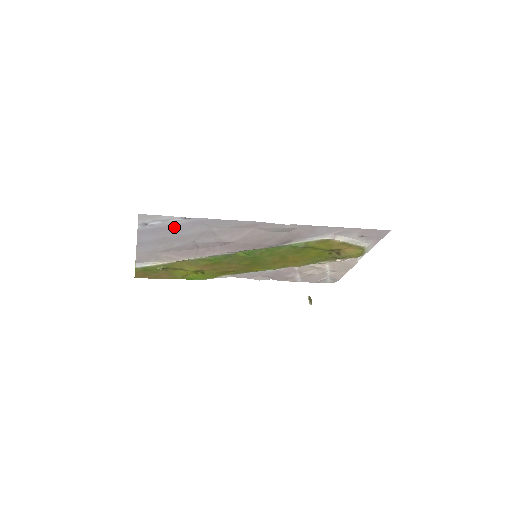
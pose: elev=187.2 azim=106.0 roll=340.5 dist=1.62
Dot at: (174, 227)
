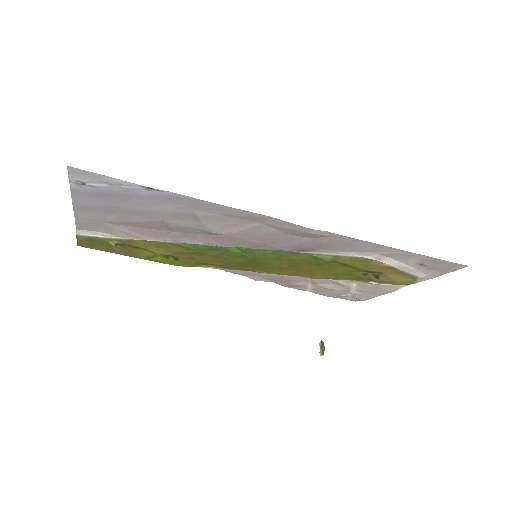
Dot at: (131, 196)
